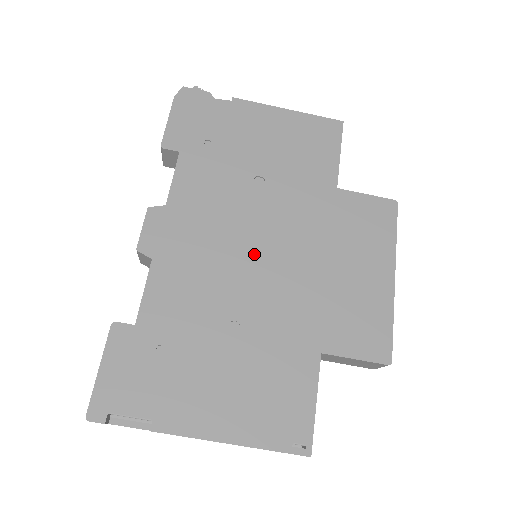
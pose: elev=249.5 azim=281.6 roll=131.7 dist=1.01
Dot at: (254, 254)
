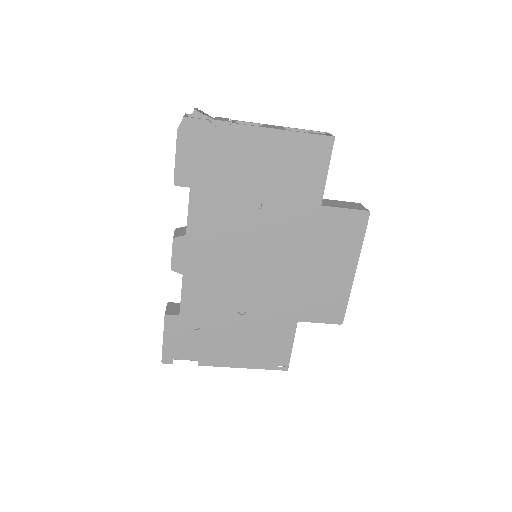
Dot at: (254, 265)
